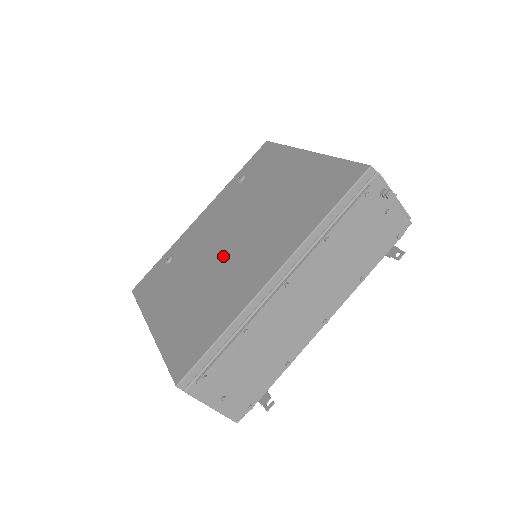
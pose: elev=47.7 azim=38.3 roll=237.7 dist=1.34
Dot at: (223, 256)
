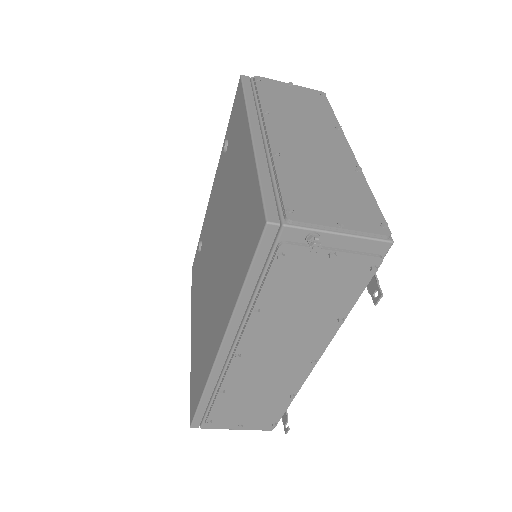
Dot at: (210, 280)
